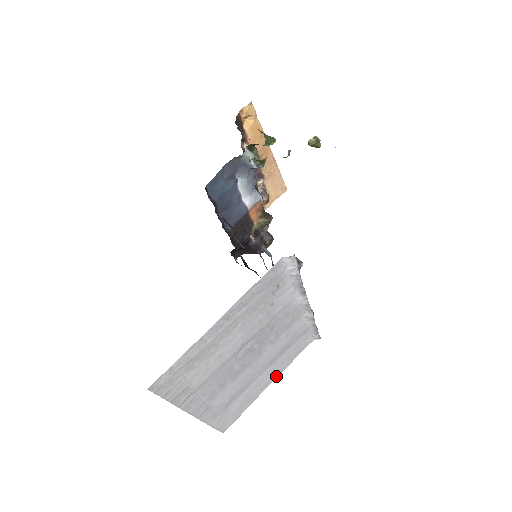
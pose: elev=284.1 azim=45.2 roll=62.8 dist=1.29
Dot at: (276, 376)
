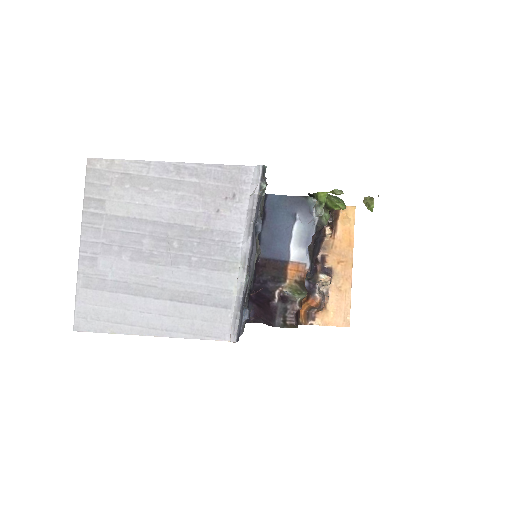
Dot at: (164, 333)
